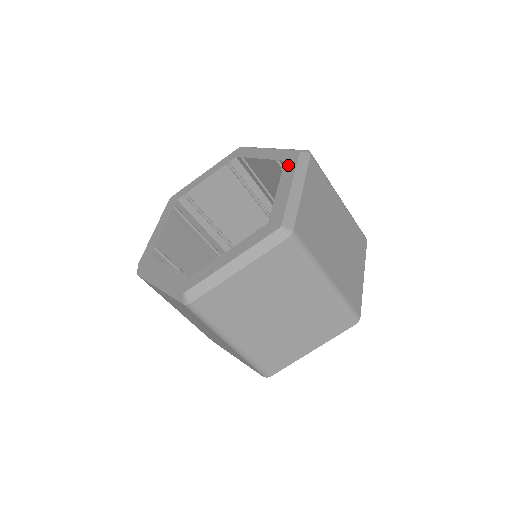
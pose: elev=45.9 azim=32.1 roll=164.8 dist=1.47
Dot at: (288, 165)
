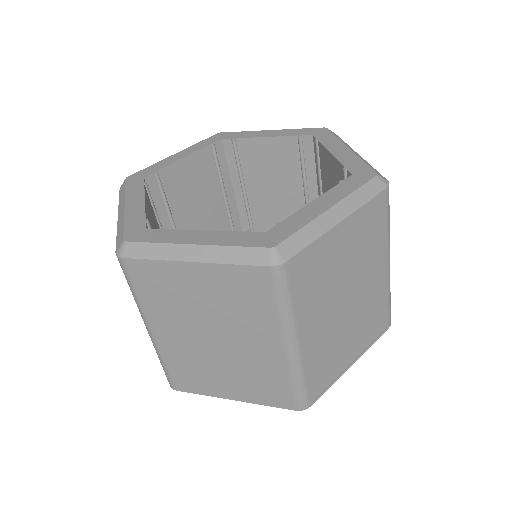
Dot at: (350, 182)
